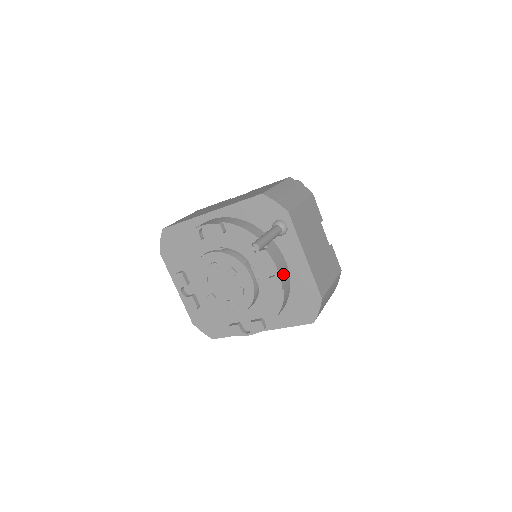
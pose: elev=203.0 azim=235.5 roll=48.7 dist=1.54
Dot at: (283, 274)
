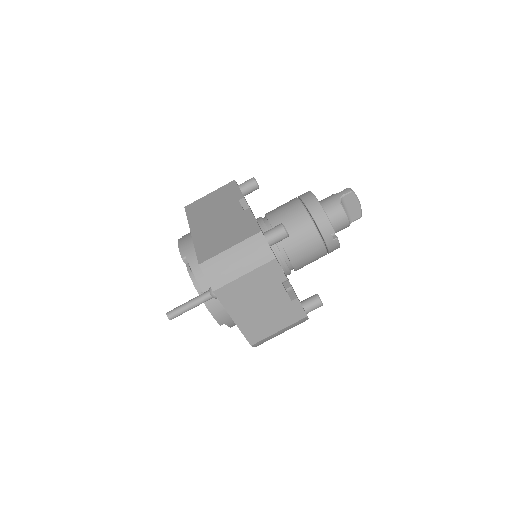
Dot at: (222, 317)
